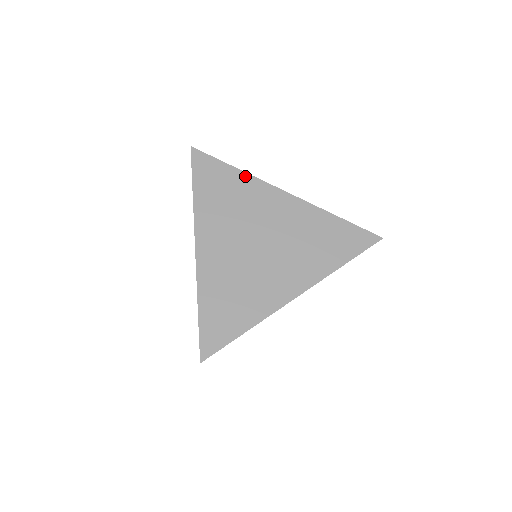
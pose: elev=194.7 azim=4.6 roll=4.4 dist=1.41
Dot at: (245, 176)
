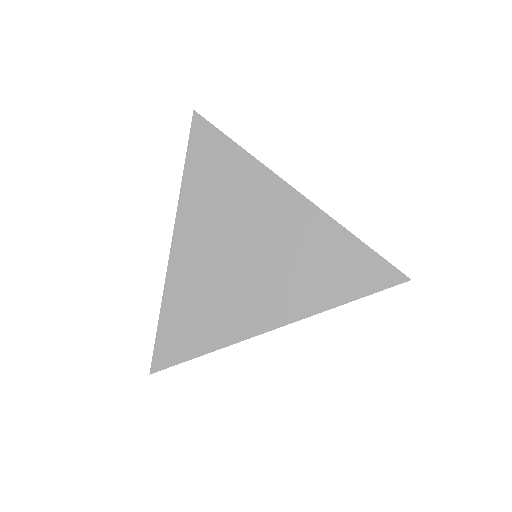
Dot at: (250, 161)
